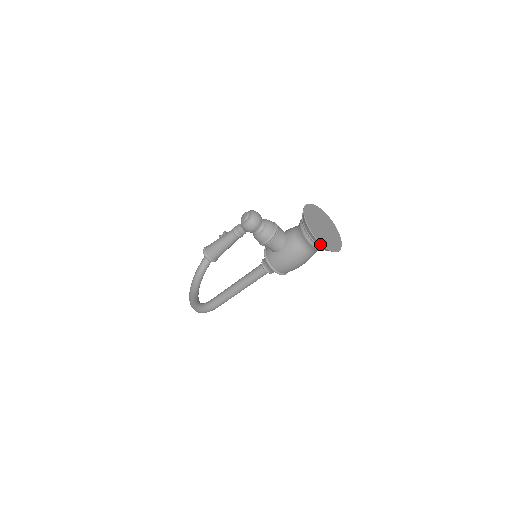
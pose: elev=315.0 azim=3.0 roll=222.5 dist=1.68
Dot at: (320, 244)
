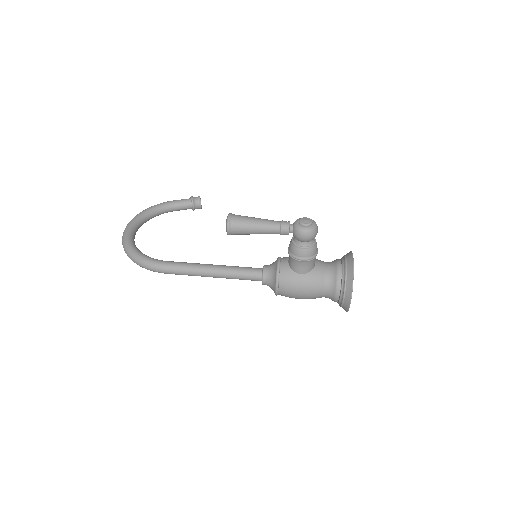
Dot at: (350, 298)
